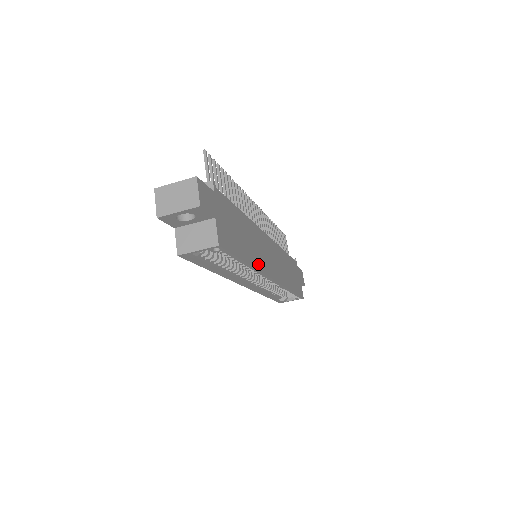
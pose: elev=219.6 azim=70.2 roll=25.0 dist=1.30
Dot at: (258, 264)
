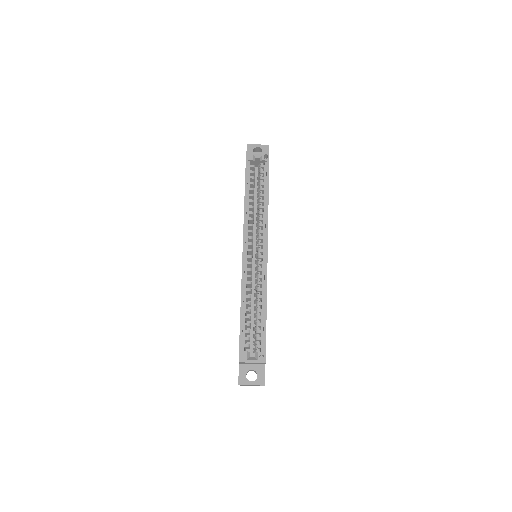
Dot at: occluded
